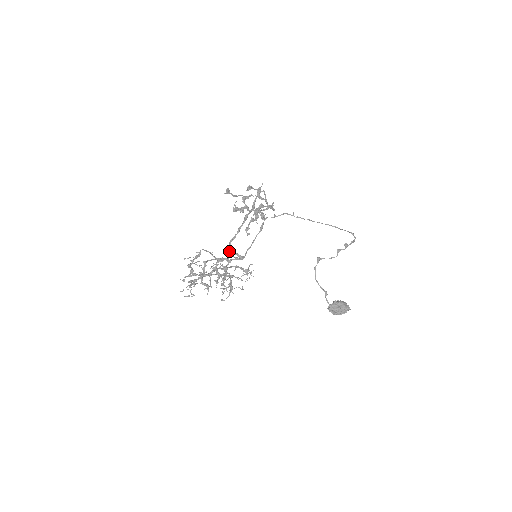
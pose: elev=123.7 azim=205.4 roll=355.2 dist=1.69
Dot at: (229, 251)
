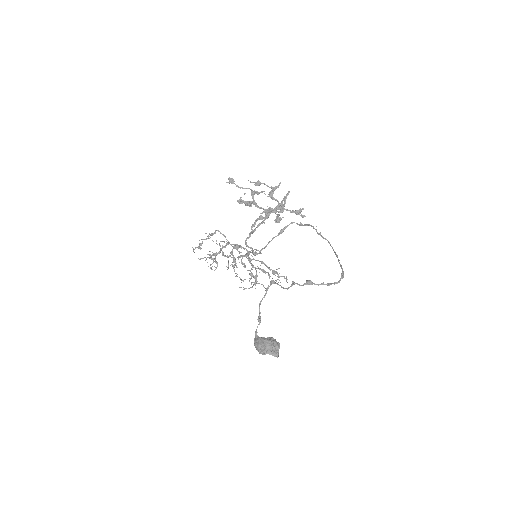
Dot at: (245, 242)
